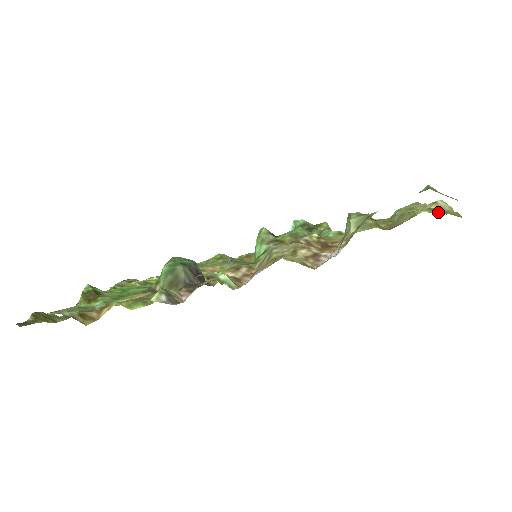
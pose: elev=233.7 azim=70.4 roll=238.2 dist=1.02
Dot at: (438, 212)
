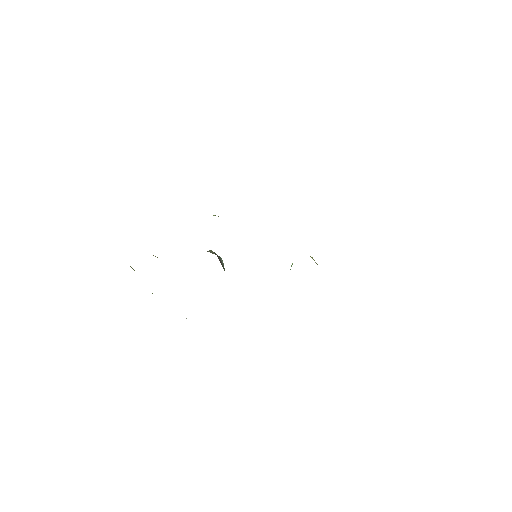
Dot at: occluded
